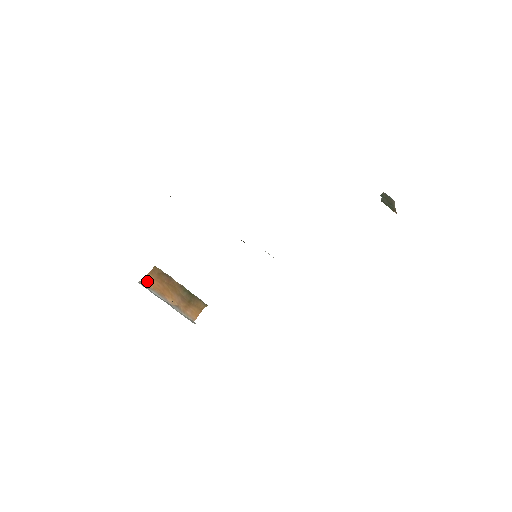
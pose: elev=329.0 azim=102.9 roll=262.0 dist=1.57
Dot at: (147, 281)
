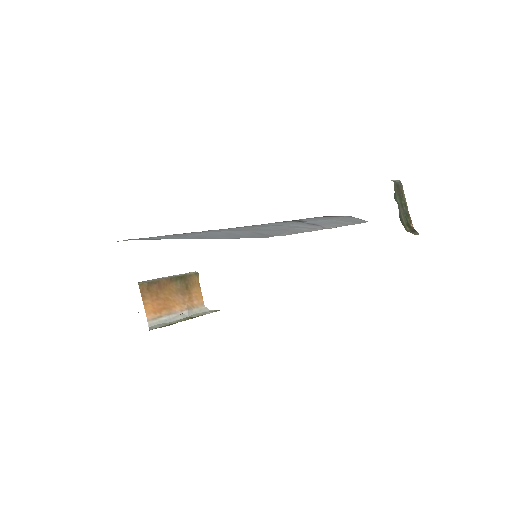
Dot at: (150, 312)
